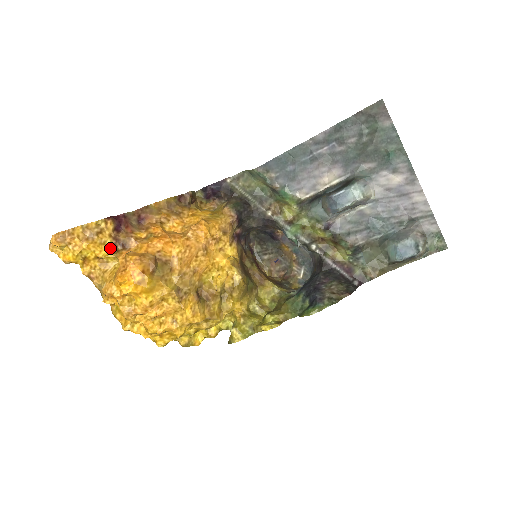
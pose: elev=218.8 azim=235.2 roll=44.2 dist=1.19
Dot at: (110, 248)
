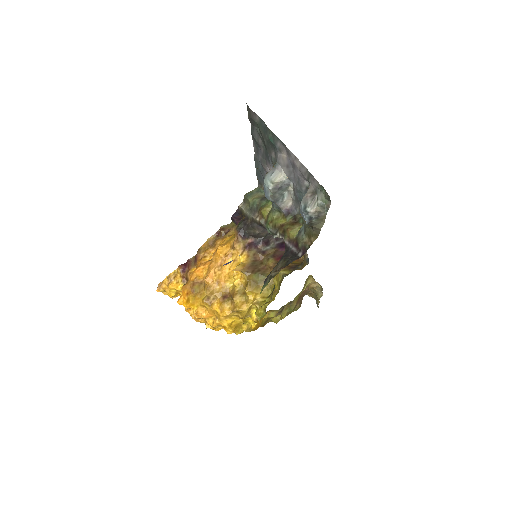
Dot at: (182, 284)
